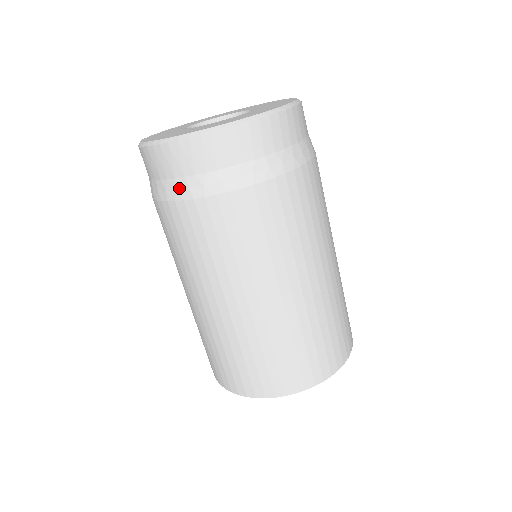
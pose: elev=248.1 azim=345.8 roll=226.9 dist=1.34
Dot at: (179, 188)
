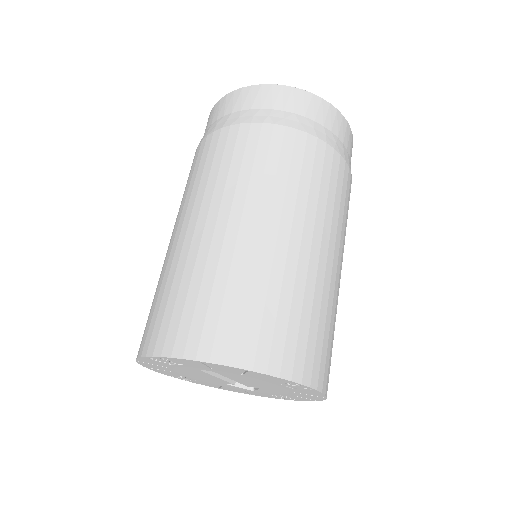
Dot at: (273, 116)
